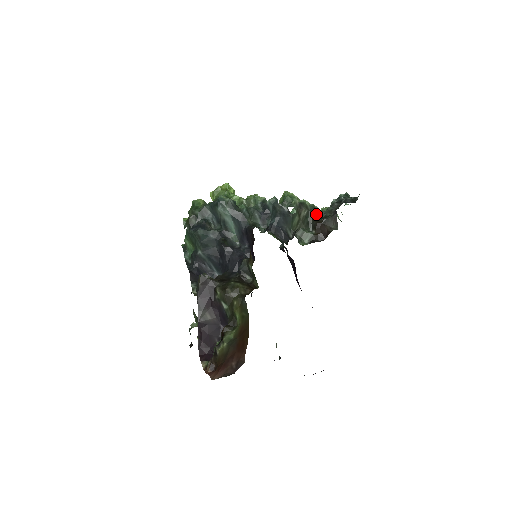
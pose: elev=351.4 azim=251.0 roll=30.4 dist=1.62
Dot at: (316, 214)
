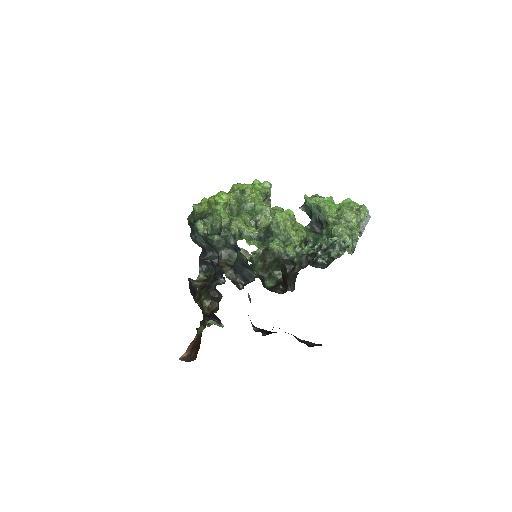
Dot at: (285, 262)
